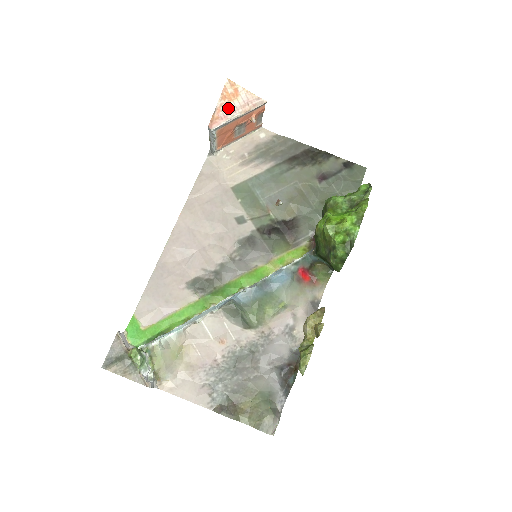
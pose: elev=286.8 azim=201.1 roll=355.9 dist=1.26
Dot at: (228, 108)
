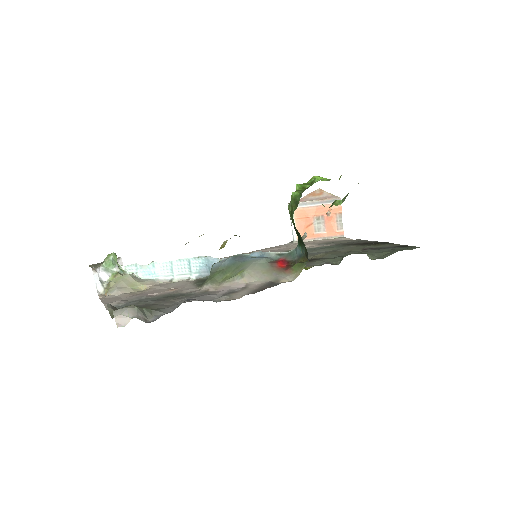
Dot at: (309, 198)
